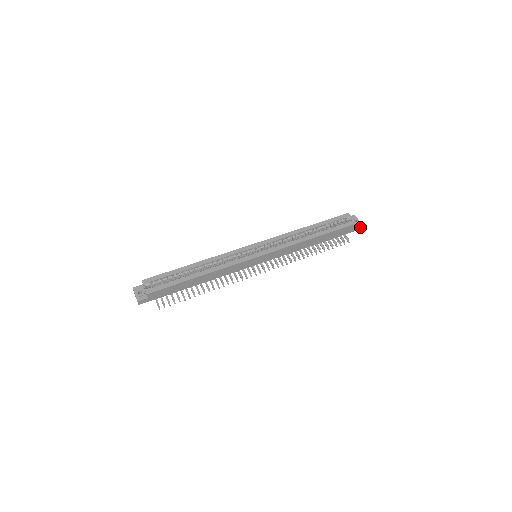
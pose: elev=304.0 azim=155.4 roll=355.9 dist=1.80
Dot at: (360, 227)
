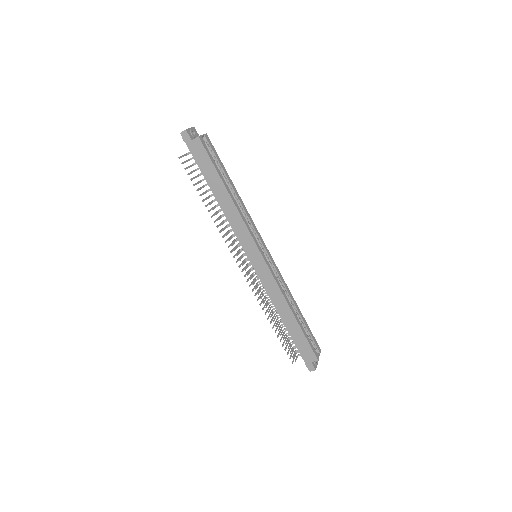
Dot at: (312, 369)
